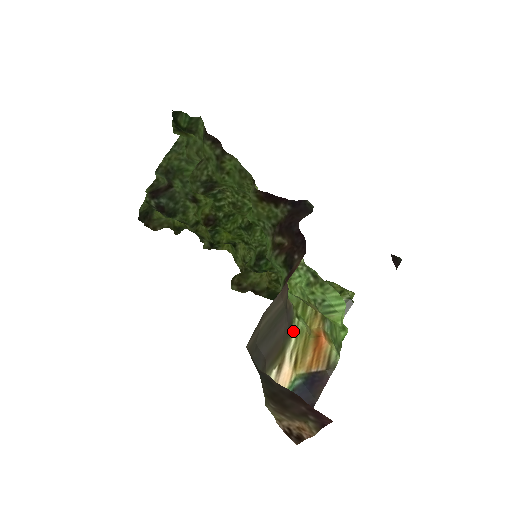
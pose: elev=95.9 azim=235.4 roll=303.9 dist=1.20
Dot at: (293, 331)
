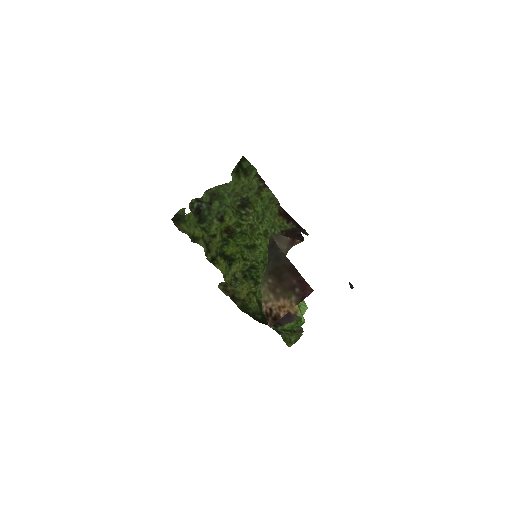
Dot at: occluded
